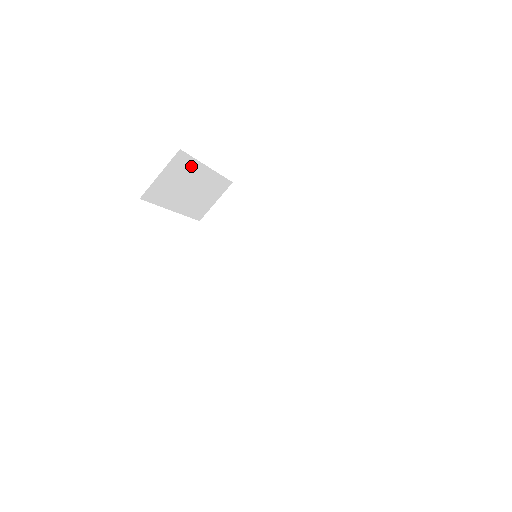
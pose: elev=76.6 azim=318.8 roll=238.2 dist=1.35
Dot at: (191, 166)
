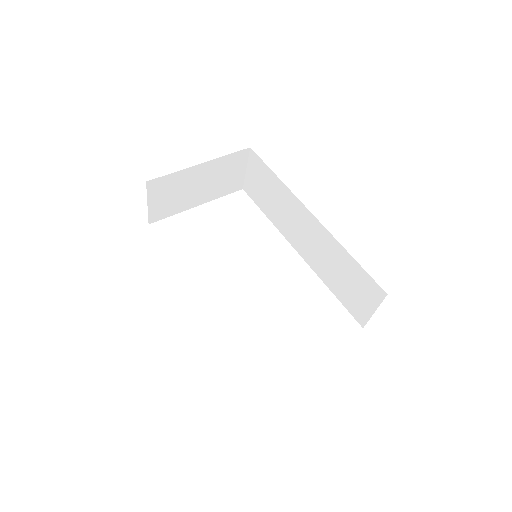
Dot at: (176, 178)
